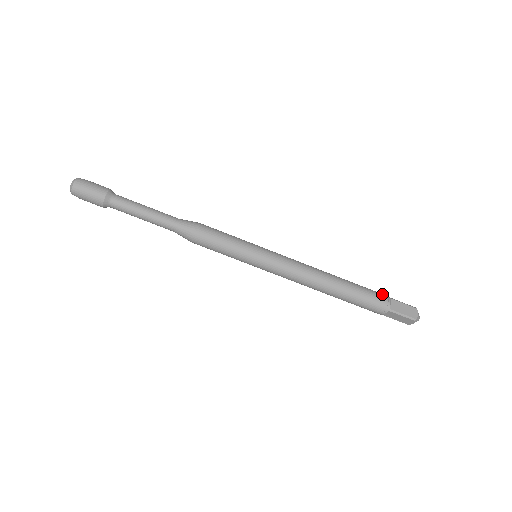
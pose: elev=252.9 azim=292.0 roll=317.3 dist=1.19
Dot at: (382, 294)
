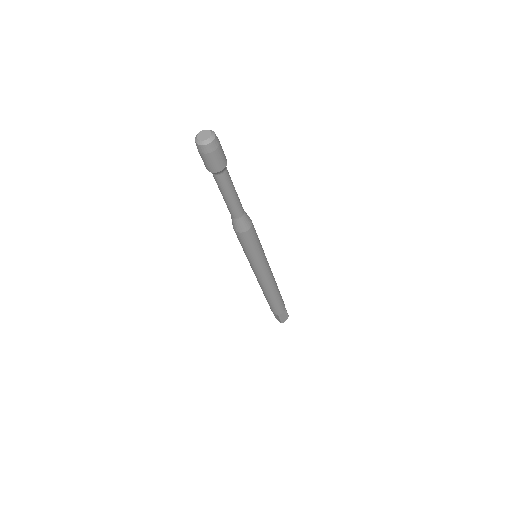
Dot at: occluded
